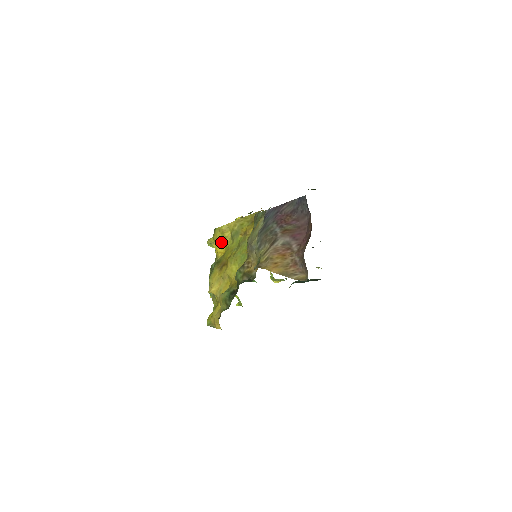
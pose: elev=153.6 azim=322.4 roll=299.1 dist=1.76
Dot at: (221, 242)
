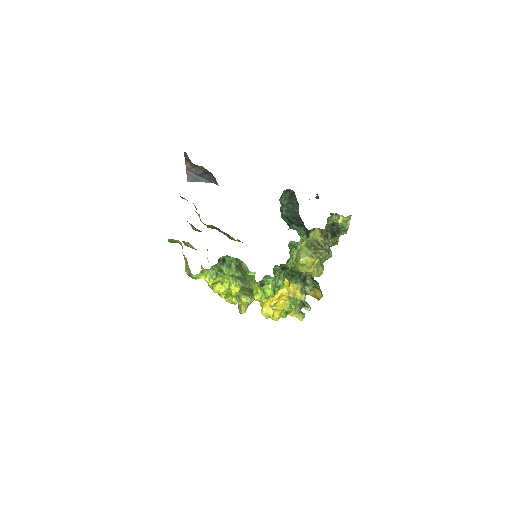
Dot at: occluded
